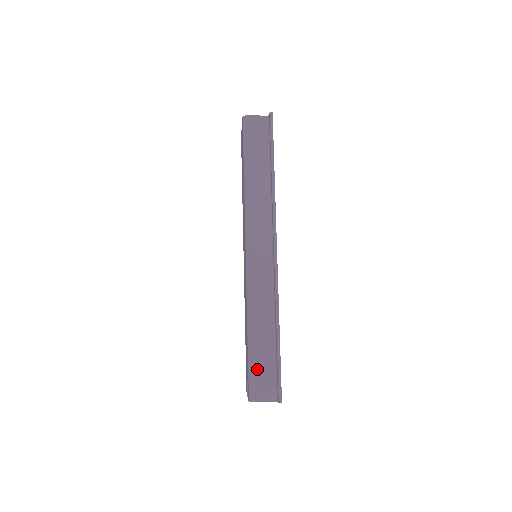
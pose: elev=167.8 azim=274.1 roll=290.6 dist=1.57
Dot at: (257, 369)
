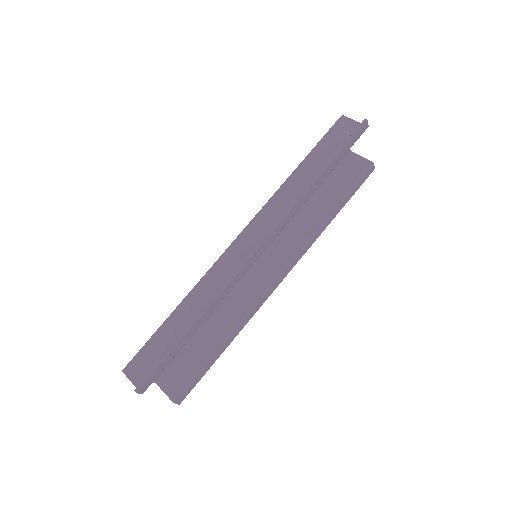
Dot at: (152, 346)
